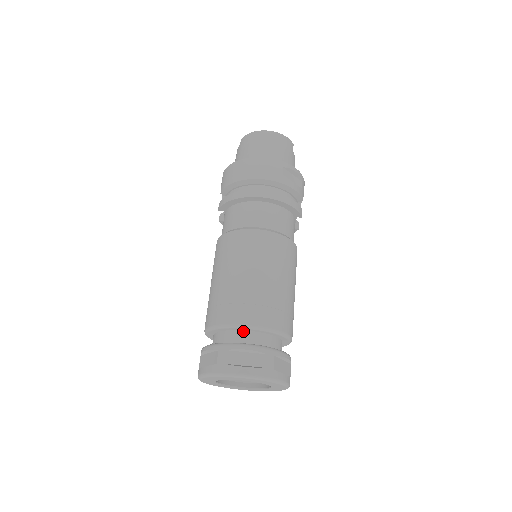
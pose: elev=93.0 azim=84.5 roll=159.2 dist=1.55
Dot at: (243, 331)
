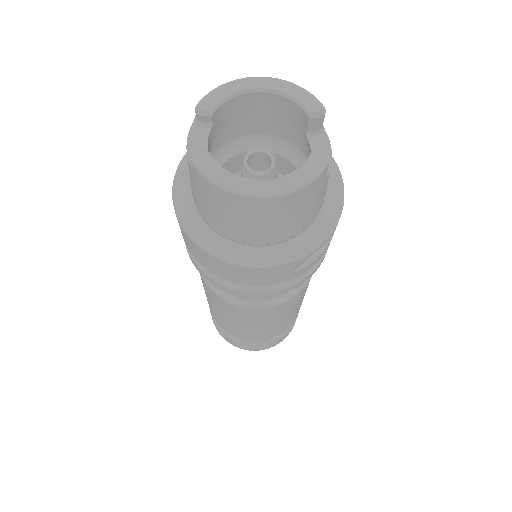
Dot at: occluded
